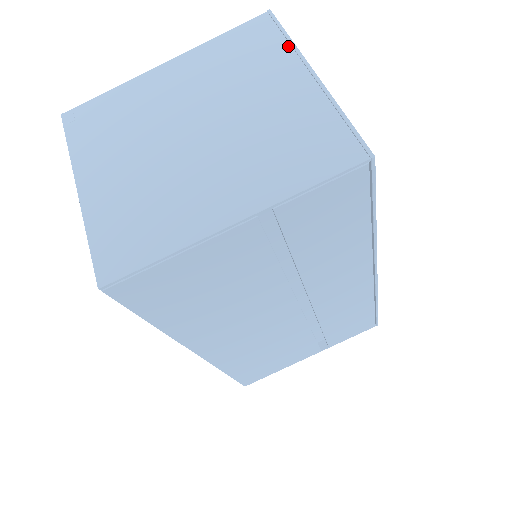
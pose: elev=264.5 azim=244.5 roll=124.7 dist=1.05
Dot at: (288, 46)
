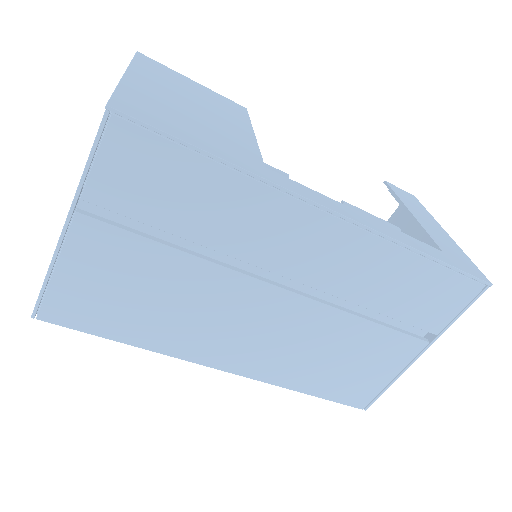
Dot at: occluded
